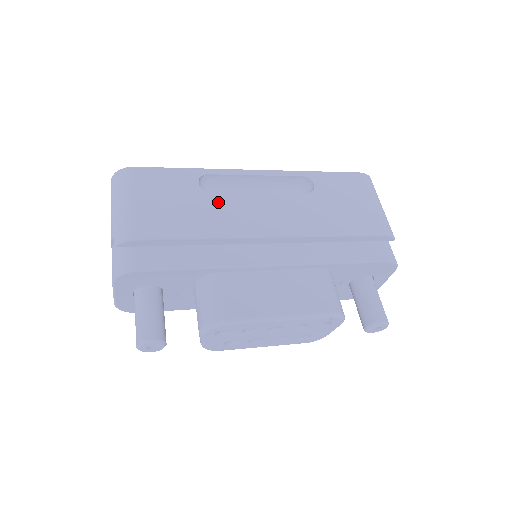
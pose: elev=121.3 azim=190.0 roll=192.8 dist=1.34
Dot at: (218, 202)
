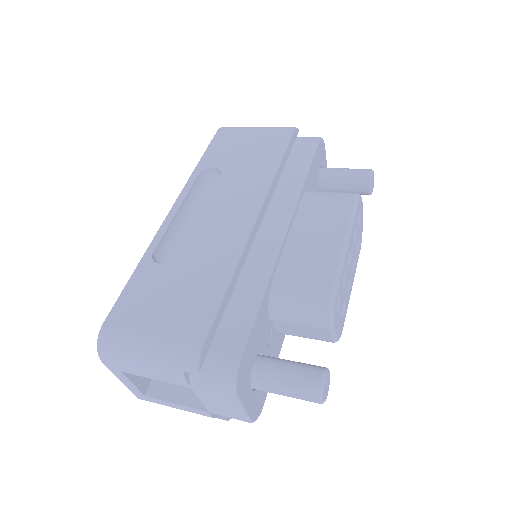
Dot at: (193, 252)
